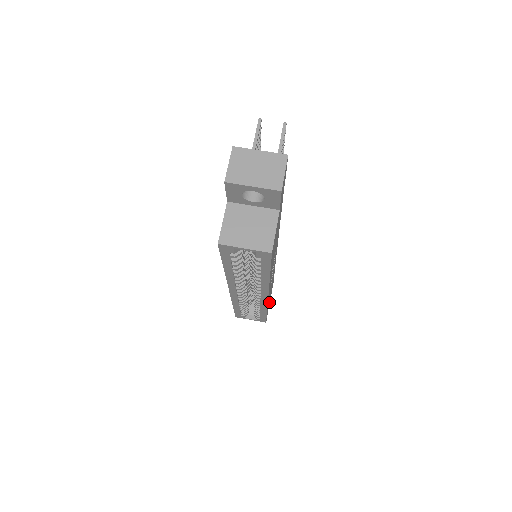
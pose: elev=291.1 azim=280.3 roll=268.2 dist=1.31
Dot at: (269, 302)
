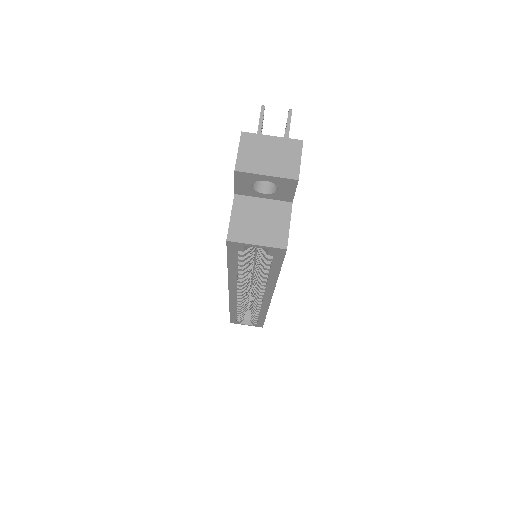
Dot at: occluded
